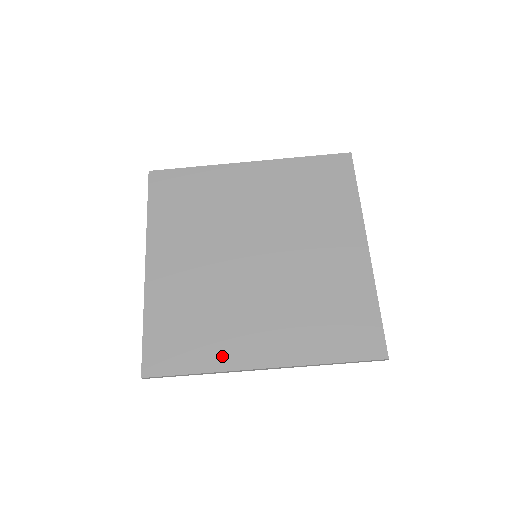
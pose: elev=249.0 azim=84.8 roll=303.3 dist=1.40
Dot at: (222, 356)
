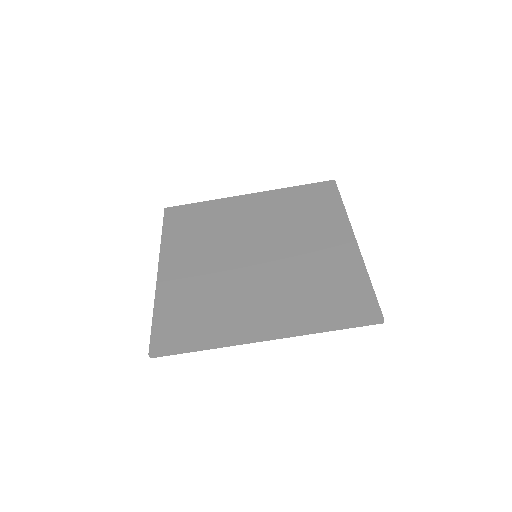
Dot at: (225, 331)
